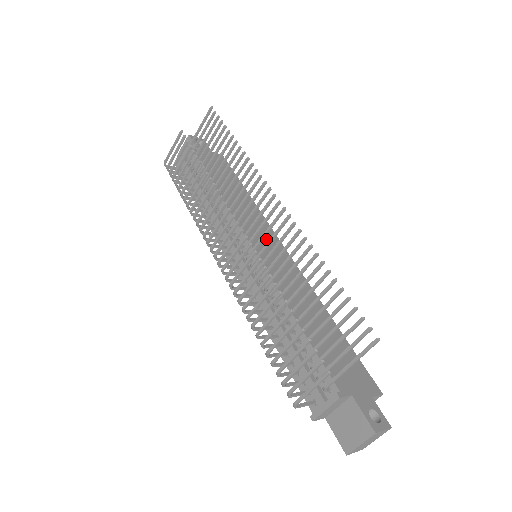
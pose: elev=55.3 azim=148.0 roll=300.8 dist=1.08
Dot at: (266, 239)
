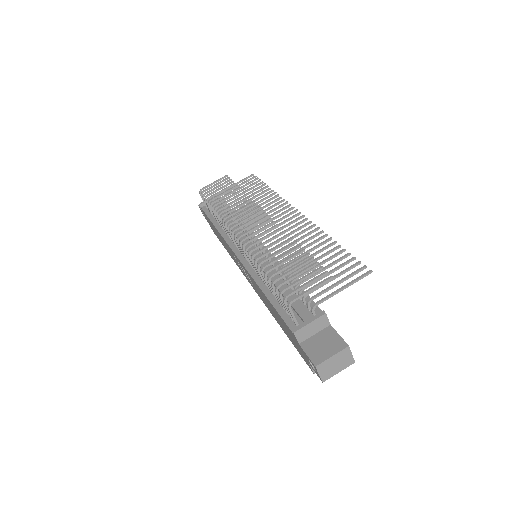
Dot at: occluded
